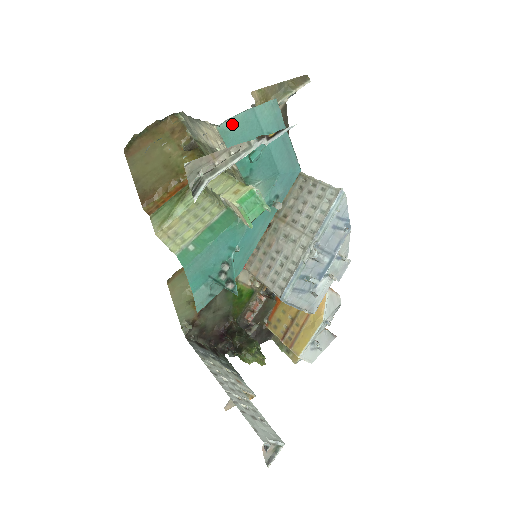
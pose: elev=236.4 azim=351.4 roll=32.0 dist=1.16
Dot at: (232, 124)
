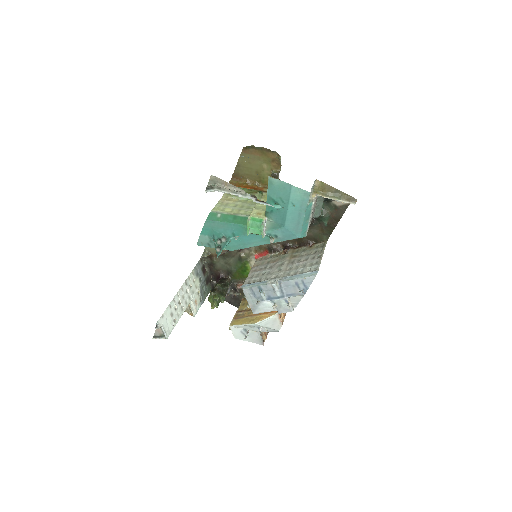
Dot at: (277, 182)
